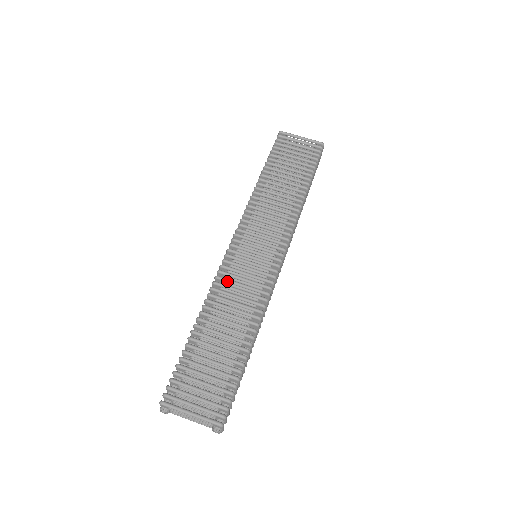
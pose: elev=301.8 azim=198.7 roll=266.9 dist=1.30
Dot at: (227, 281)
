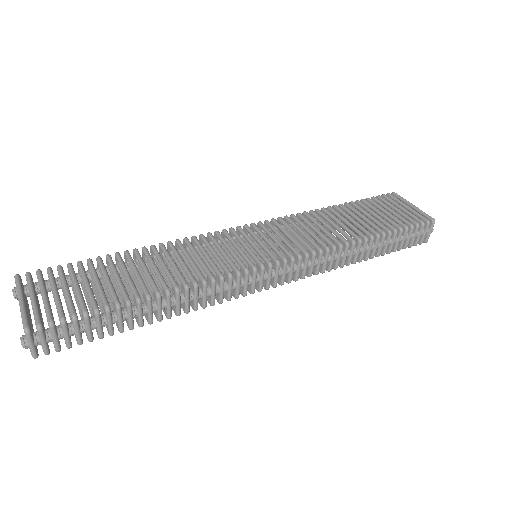
Dot at: (198, 244)
